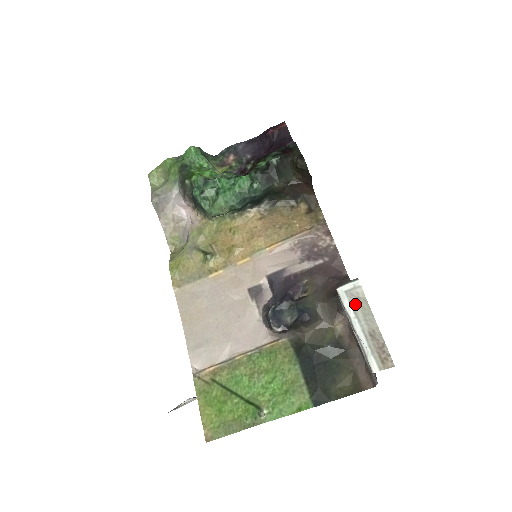
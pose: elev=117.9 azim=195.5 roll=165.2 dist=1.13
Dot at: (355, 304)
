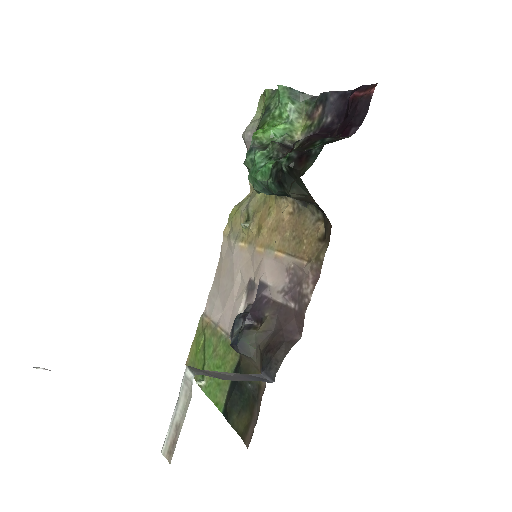
Dot at: (184, 392)
